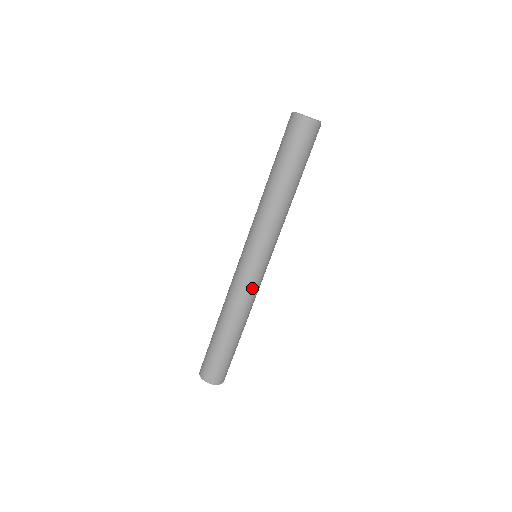
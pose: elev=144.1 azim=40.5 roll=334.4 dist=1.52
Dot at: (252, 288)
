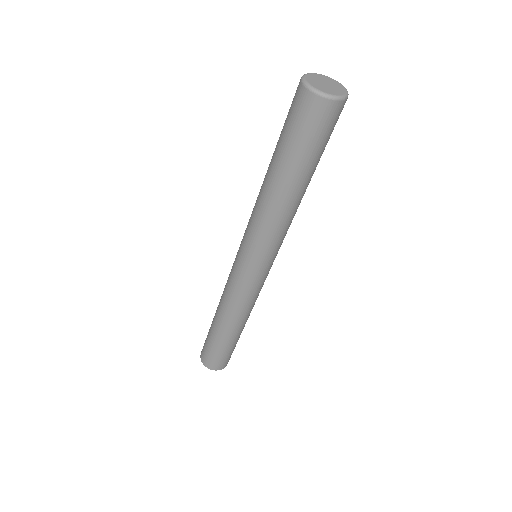
Dot at: (255, 293)
